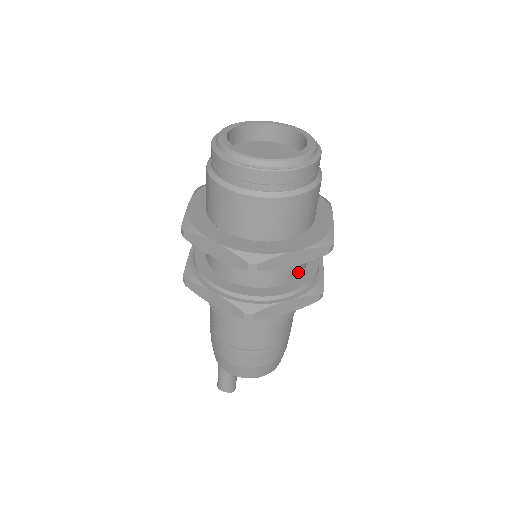
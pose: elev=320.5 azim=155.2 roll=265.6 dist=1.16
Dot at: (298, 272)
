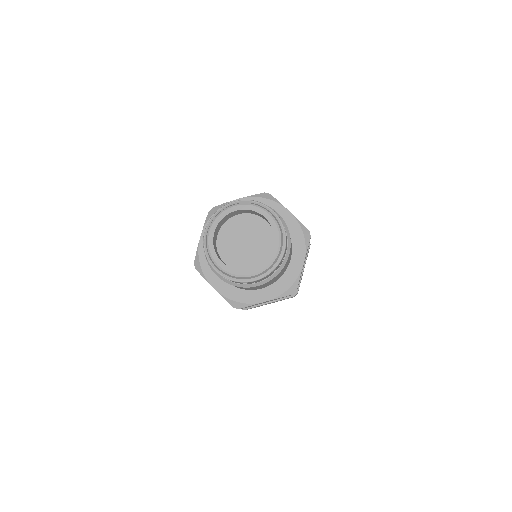
Dot at: occluded
